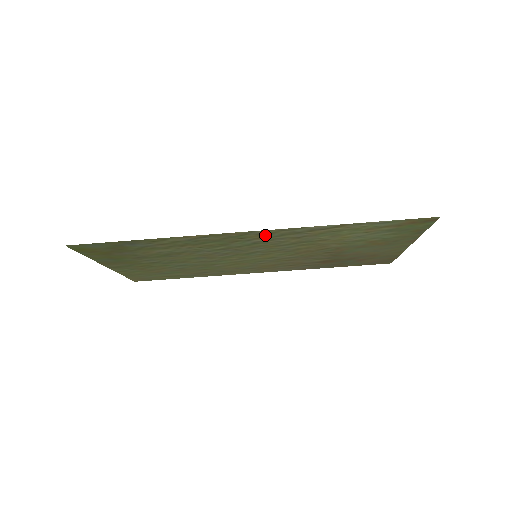
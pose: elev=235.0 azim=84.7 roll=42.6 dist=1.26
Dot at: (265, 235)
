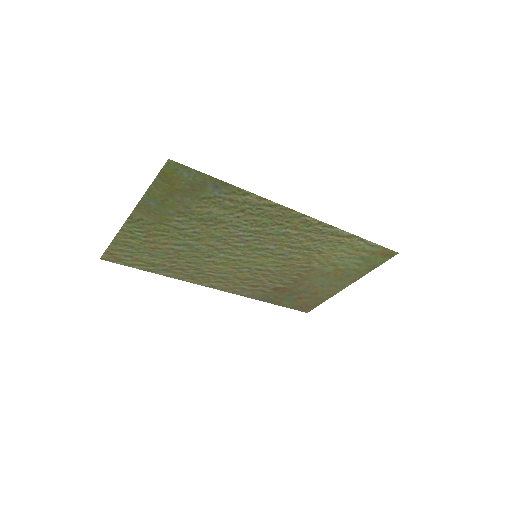
Dot at: (303, 225)
